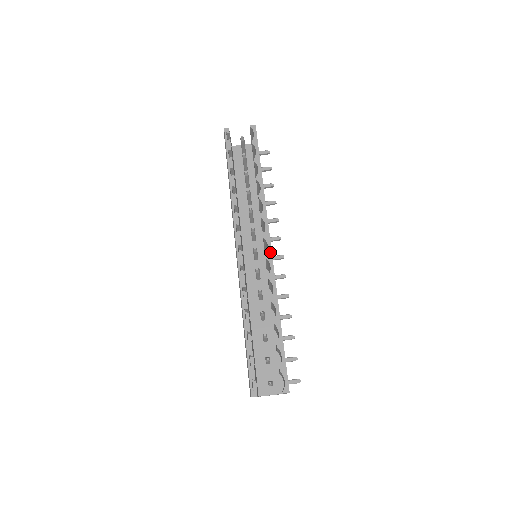
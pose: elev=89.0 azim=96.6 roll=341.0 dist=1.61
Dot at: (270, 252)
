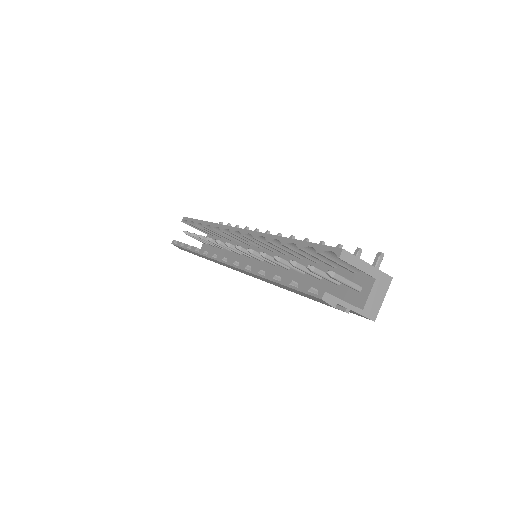
Dot at: (242, 230)
